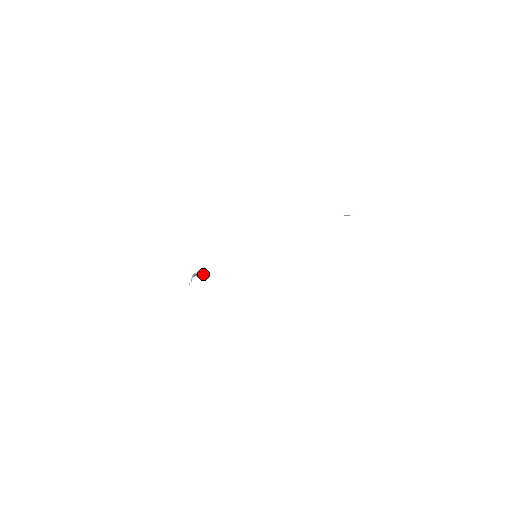
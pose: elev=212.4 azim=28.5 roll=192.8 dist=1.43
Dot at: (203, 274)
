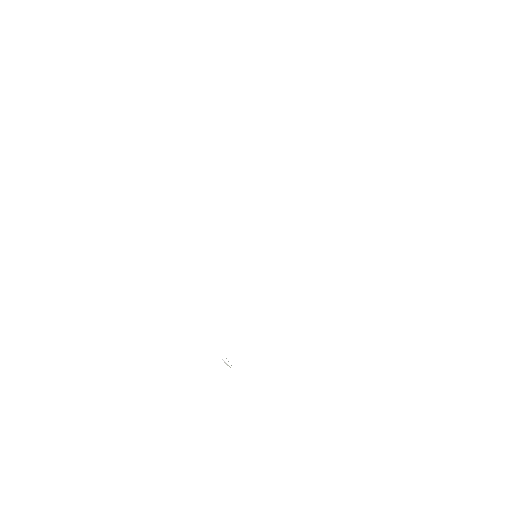
Dot at: occluded
